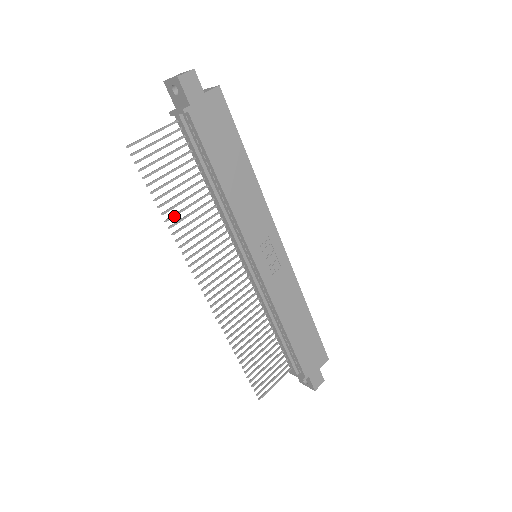
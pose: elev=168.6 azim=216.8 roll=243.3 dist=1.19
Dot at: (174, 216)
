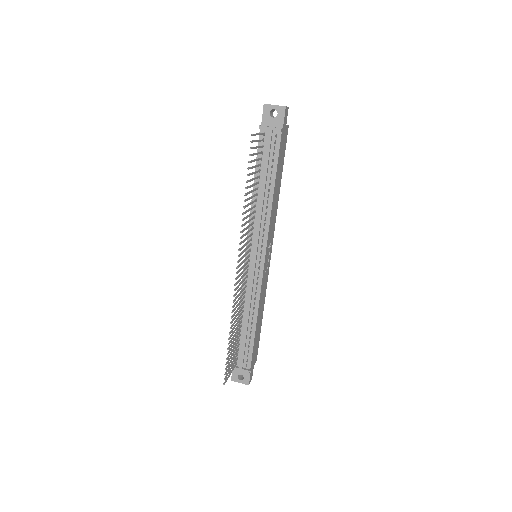
Dot at: (247, 200)
